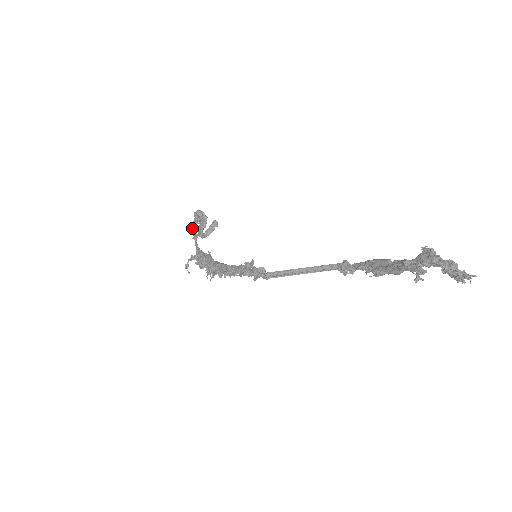
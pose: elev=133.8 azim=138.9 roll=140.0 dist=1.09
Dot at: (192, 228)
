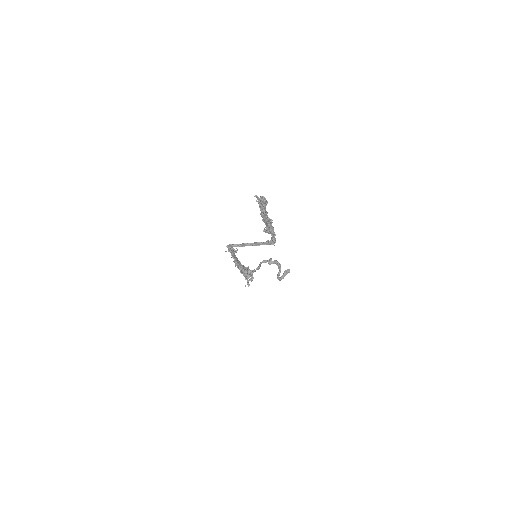
Dot at: (260, 265)
